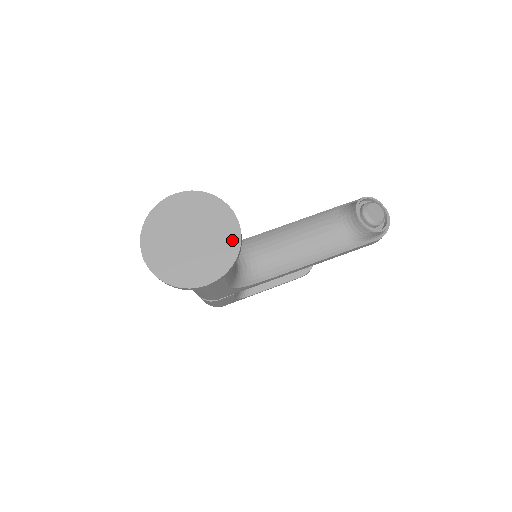
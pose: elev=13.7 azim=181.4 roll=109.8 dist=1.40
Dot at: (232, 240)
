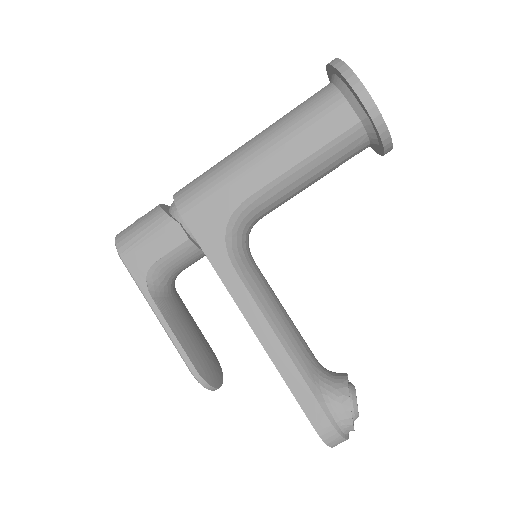
Dot at: occluded
